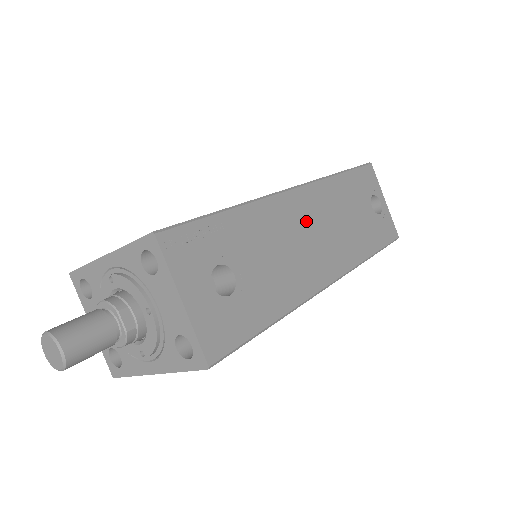
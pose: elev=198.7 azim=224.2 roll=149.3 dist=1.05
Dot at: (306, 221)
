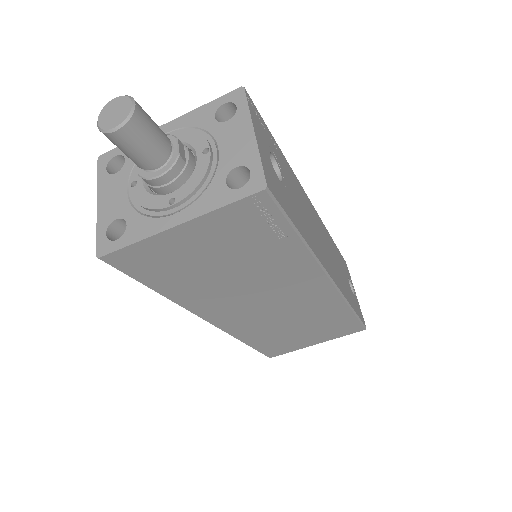
Dot at: (317, 225)
